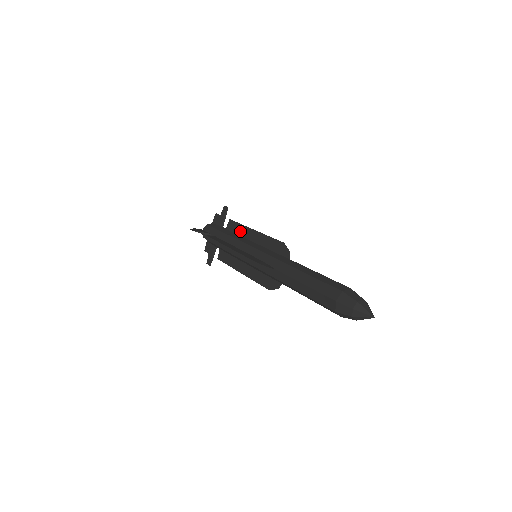
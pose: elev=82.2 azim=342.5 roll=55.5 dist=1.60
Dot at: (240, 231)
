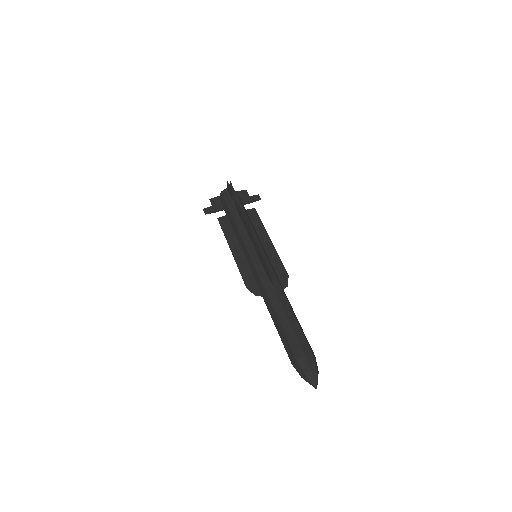
Dot at: (258, 226)
